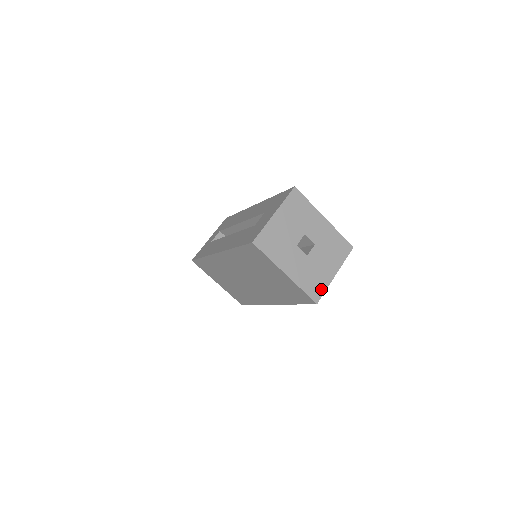
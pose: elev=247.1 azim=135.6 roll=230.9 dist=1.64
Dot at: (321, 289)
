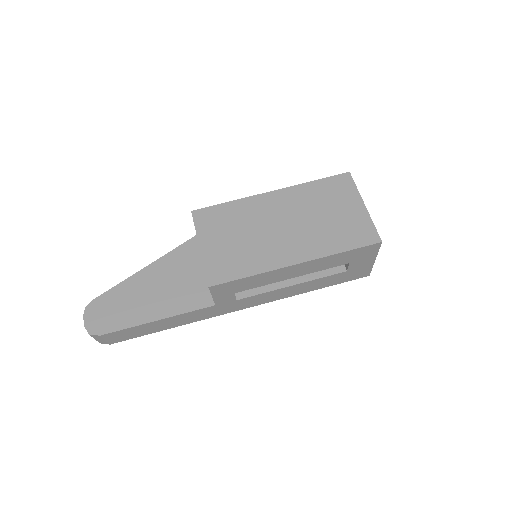
Dot at: occluded
